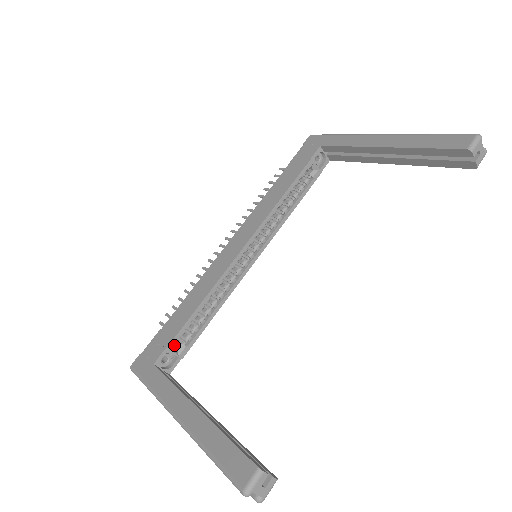
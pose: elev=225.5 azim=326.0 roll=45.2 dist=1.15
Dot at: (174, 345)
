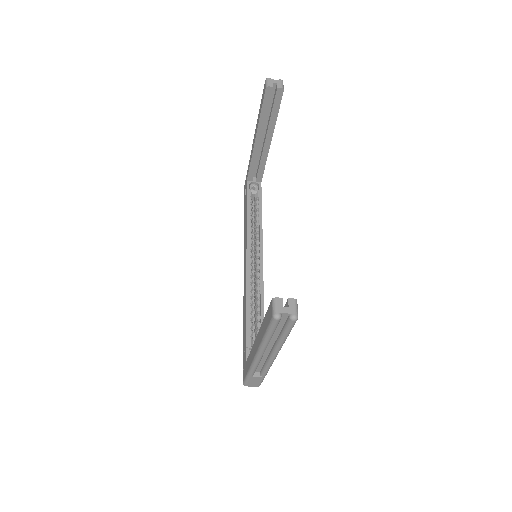
Dot at: (250, 342)
